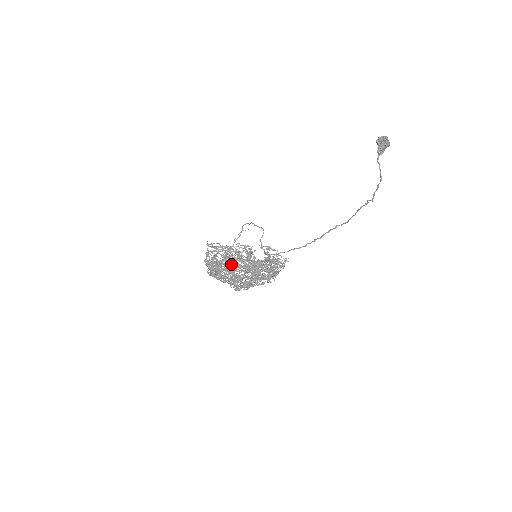
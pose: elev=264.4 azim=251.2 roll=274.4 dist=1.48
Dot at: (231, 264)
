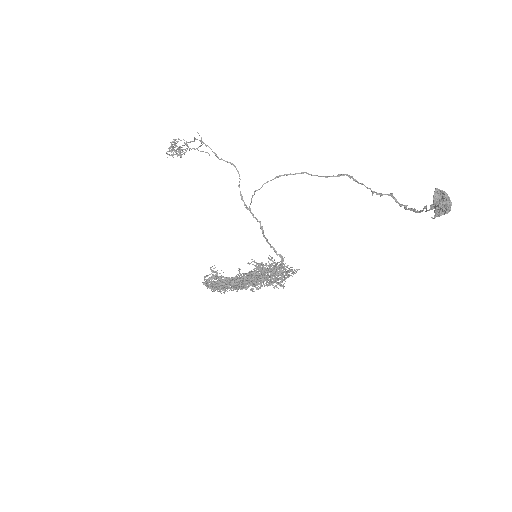
Dot at: (237, 287)
